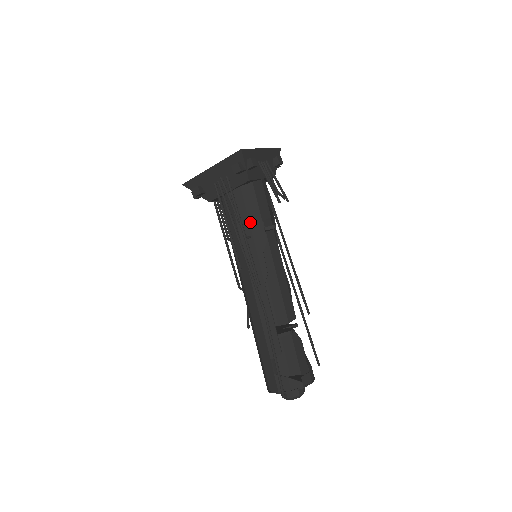
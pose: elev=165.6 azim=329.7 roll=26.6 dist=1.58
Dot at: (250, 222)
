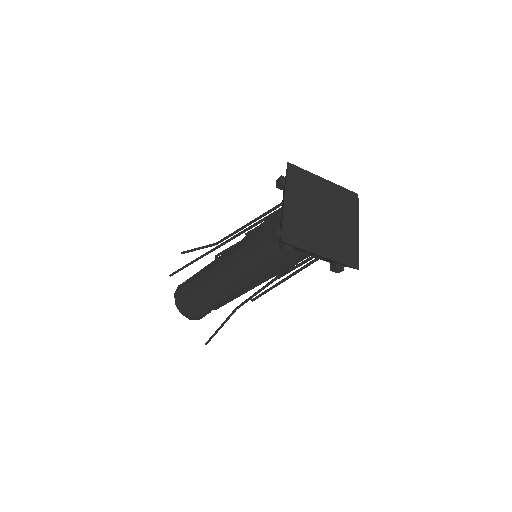
Dot at: occluded
